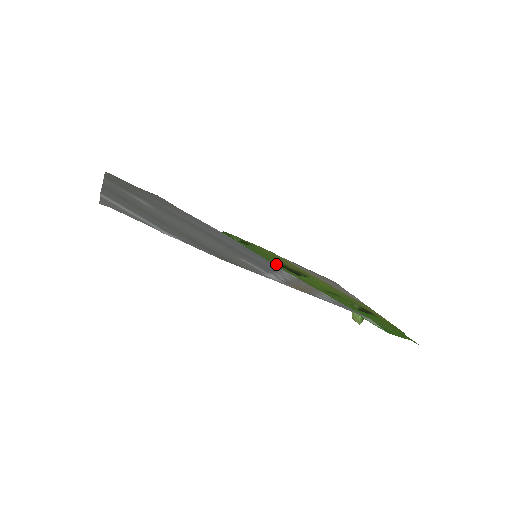
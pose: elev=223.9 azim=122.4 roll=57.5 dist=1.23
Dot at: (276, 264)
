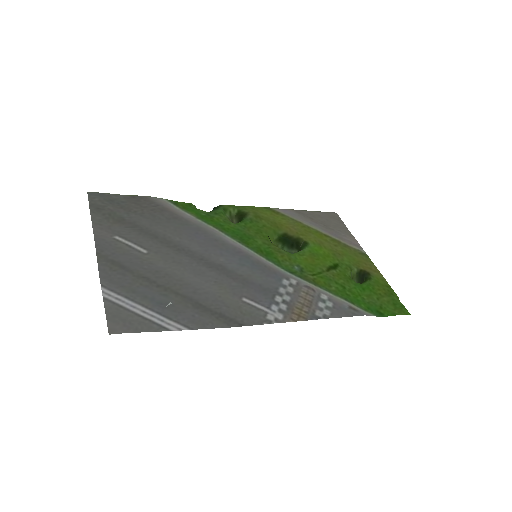
Dot at: (276, 250)
